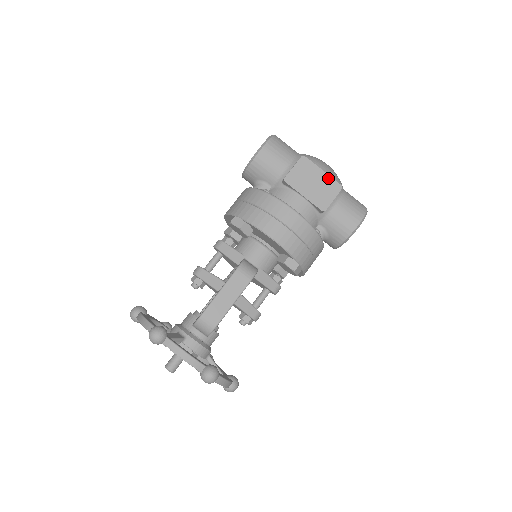
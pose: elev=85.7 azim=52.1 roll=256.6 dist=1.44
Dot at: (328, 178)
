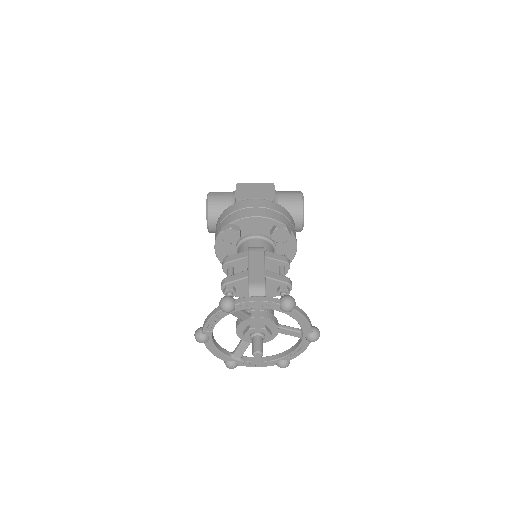
Dot at: (261, 184)
